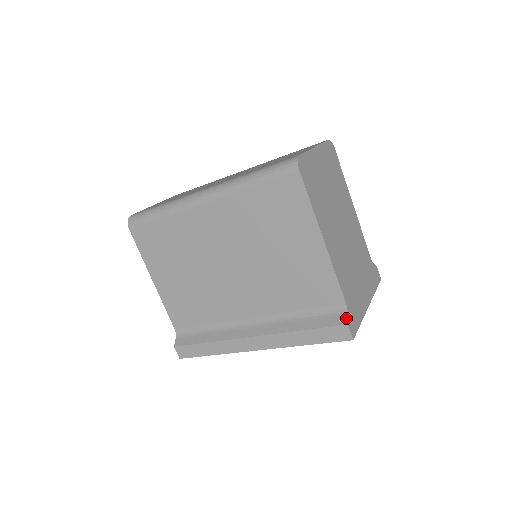
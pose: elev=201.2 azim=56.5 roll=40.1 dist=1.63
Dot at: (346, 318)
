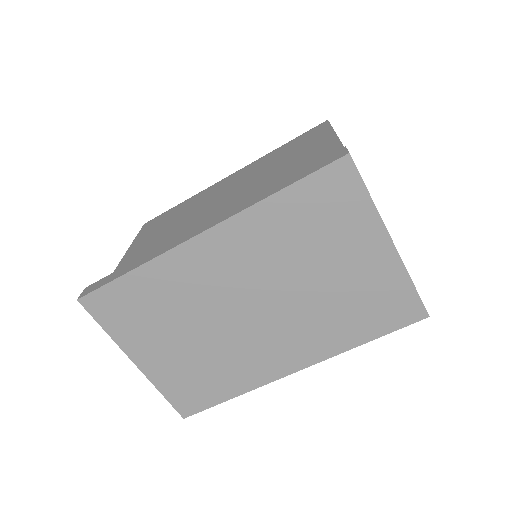
Dot at: occluded
